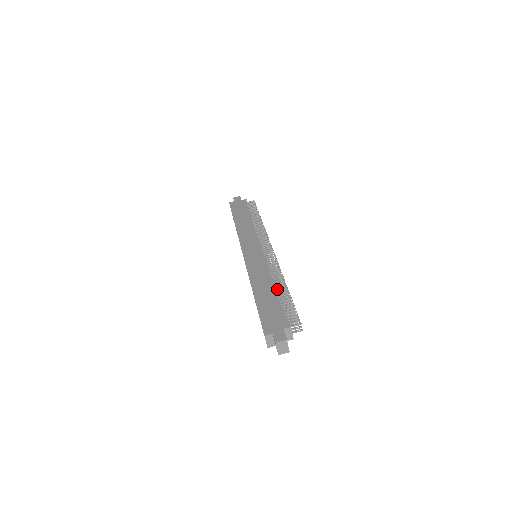
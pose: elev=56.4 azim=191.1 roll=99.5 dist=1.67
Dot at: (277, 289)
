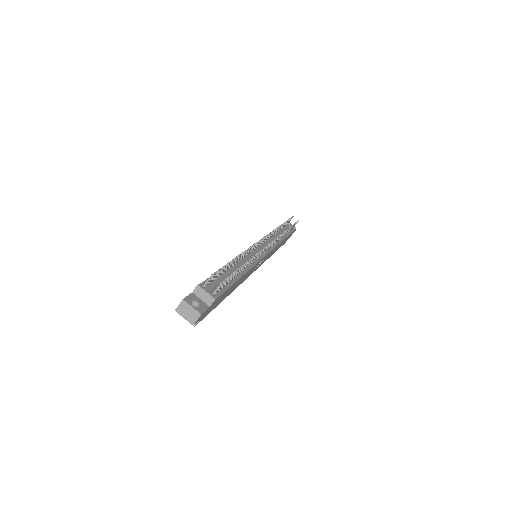
Dot at: occluded
